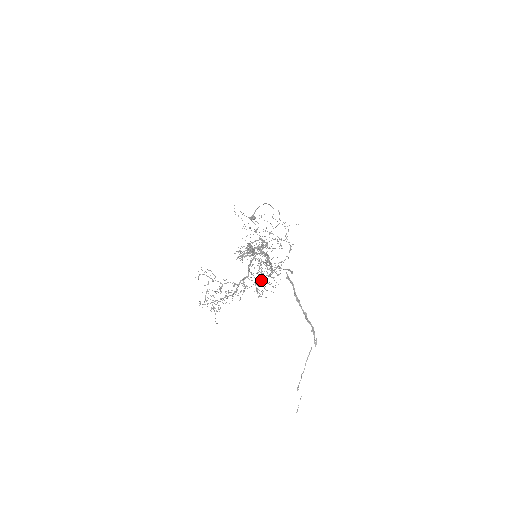
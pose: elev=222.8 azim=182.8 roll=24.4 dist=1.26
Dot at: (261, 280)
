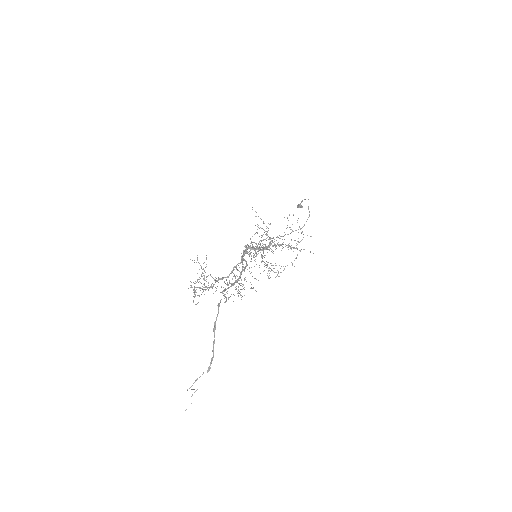
Dot at: (240, 283)
